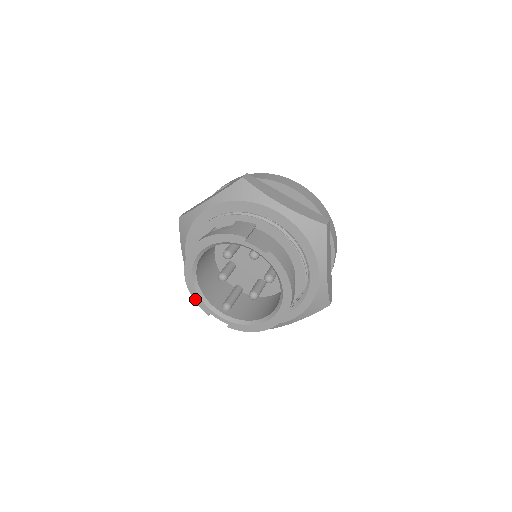
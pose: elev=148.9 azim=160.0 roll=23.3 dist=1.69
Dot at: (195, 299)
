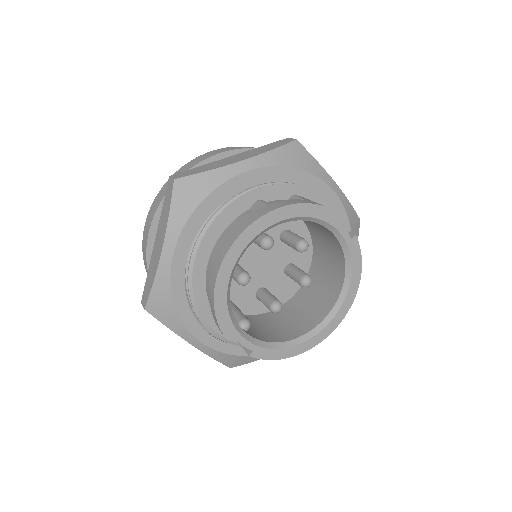
Dot at: (218, 311)
